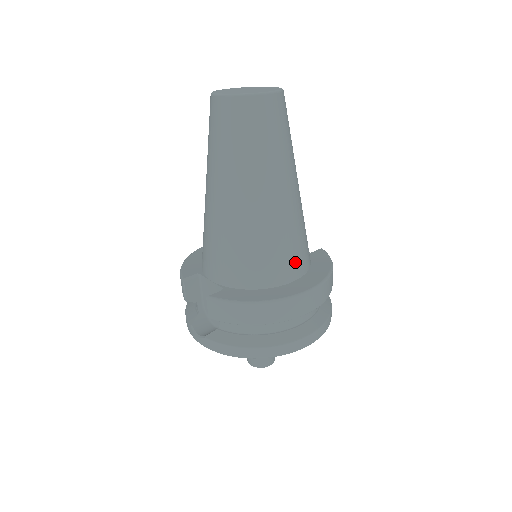
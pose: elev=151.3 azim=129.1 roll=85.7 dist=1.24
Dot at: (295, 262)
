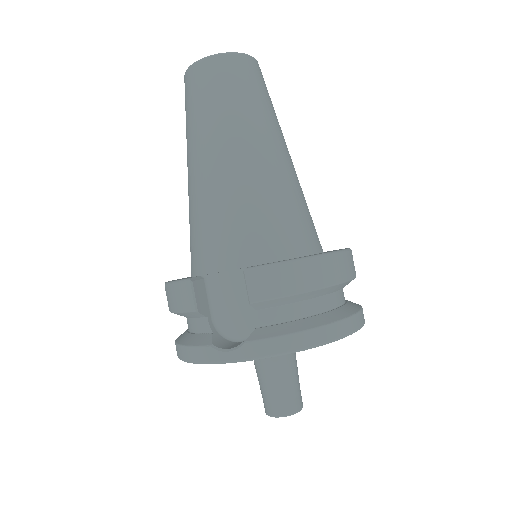
Dot at: (315, 232)
